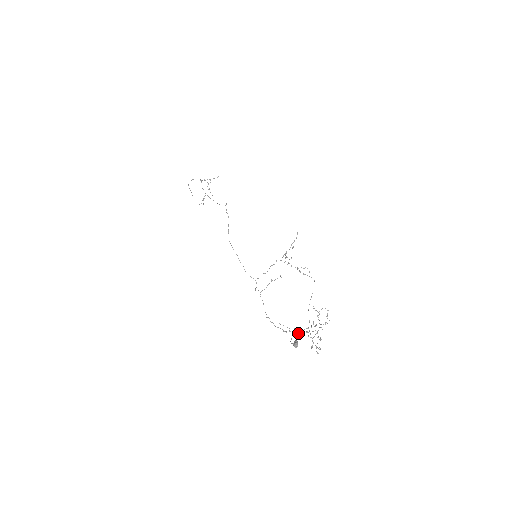
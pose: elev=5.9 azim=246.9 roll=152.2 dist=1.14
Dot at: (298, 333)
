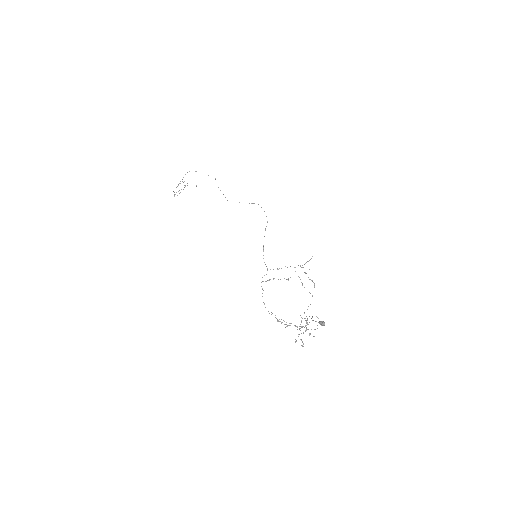
Dot at: (287, 326)
